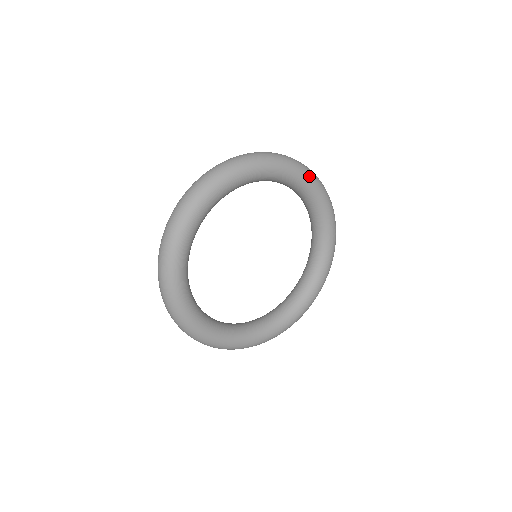
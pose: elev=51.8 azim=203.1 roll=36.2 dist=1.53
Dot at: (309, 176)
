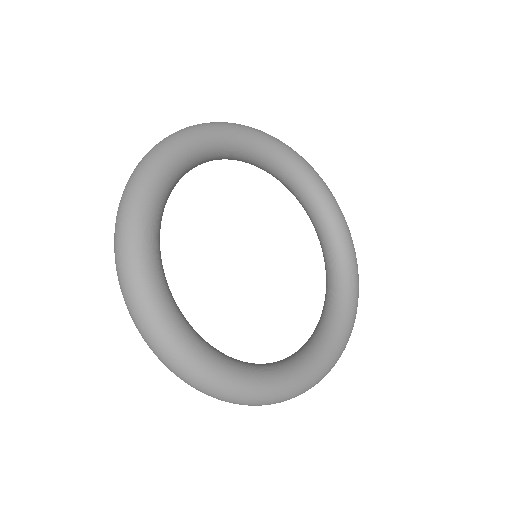
Dot at: (215, 128)
